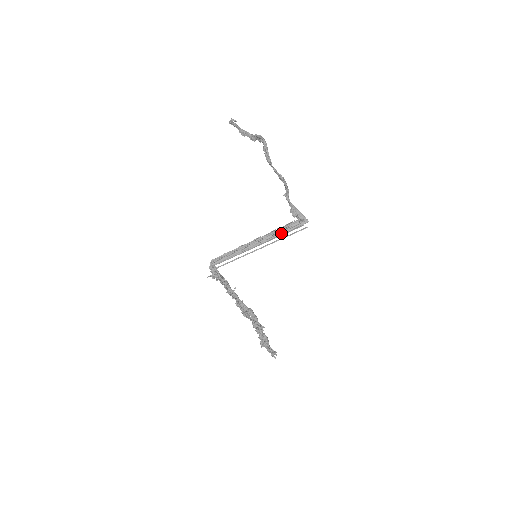
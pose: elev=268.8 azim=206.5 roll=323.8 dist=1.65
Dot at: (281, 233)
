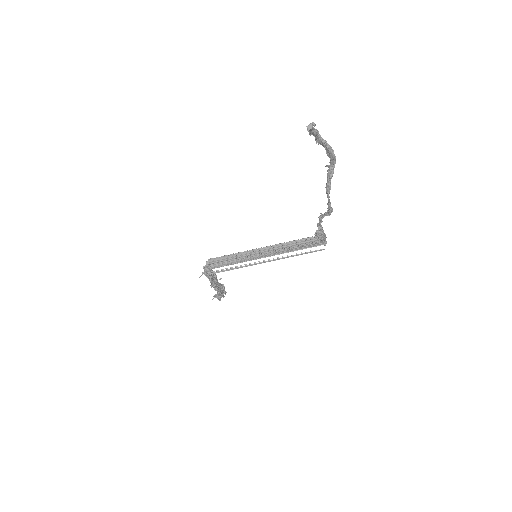
Dot at: (295, 249)
